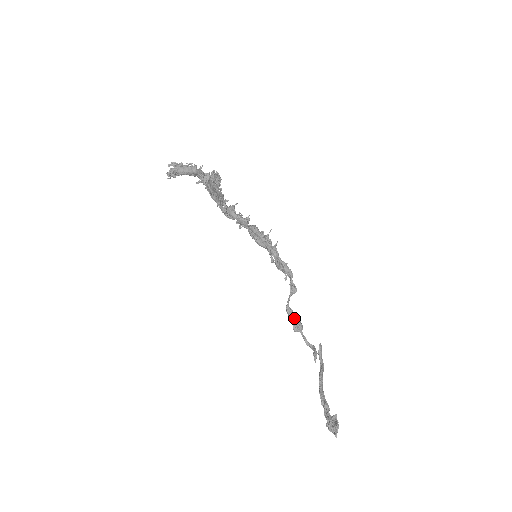
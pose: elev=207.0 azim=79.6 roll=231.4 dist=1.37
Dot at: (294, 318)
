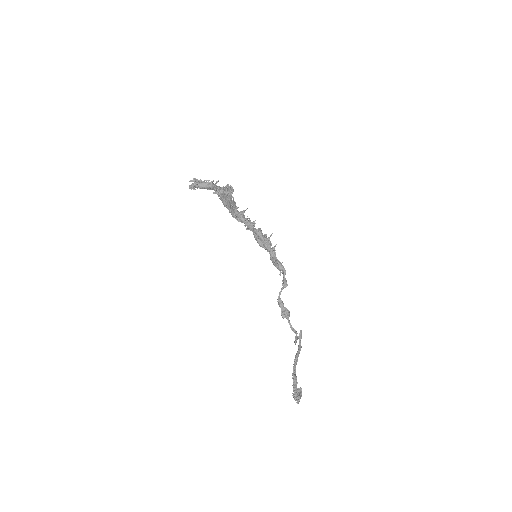
Dot at: (283, 307)
